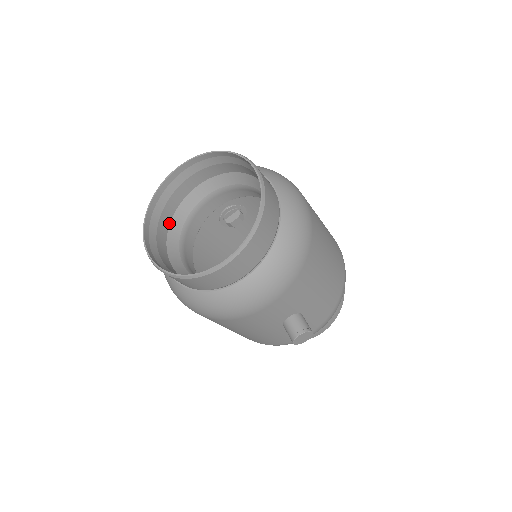
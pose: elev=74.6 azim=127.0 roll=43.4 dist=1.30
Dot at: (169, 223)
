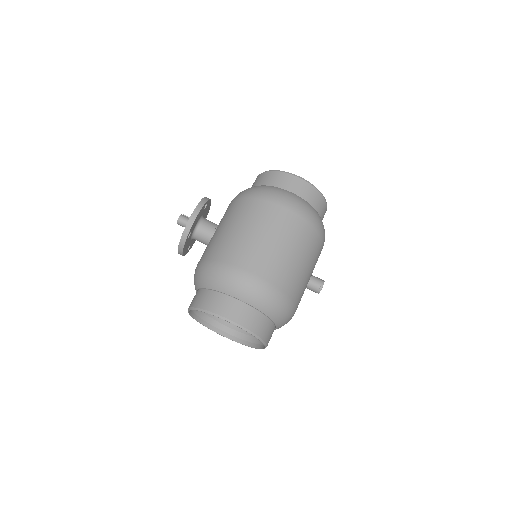
Dot at: occluded
